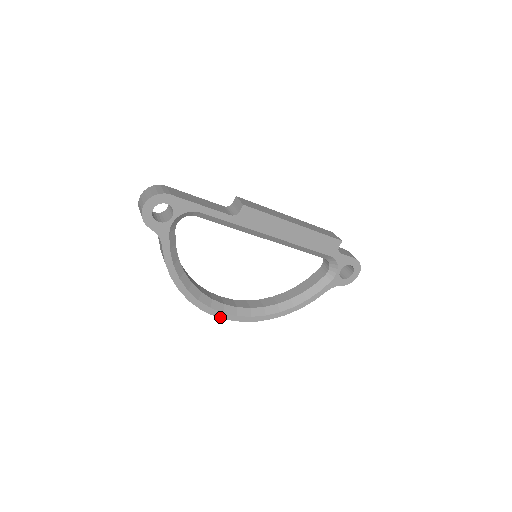
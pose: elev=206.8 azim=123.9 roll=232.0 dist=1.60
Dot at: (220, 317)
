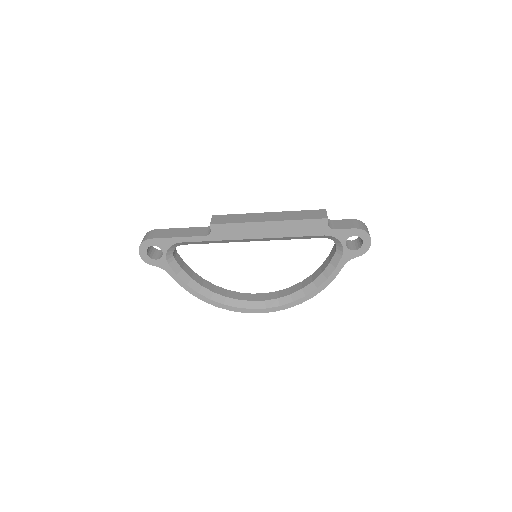
Dot at: occluded
